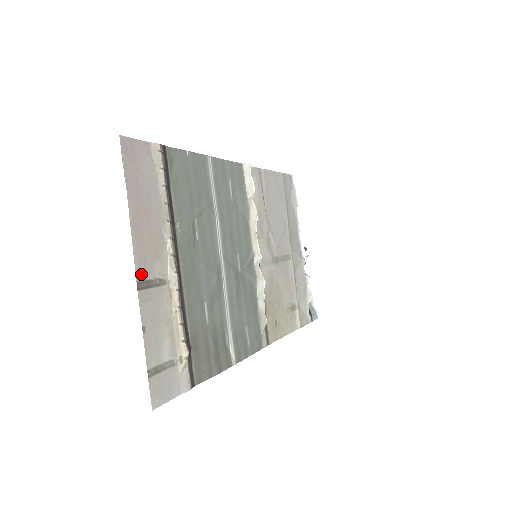
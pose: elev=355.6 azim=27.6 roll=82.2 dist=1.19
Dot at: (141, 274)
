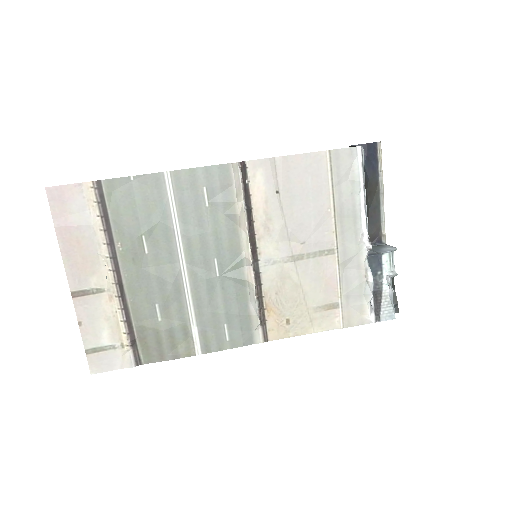
Dot at: (76, 286)
